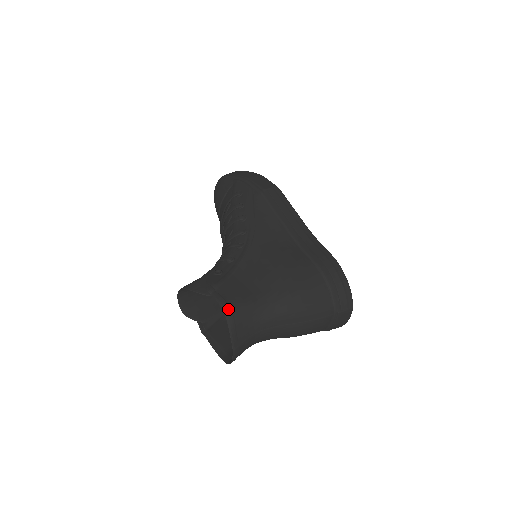
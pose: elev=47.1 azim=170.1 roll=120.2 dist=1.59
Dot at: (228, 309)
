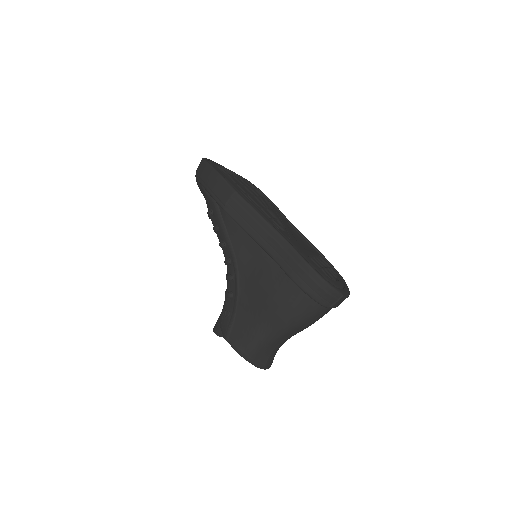
Dot at: (242, 353)
